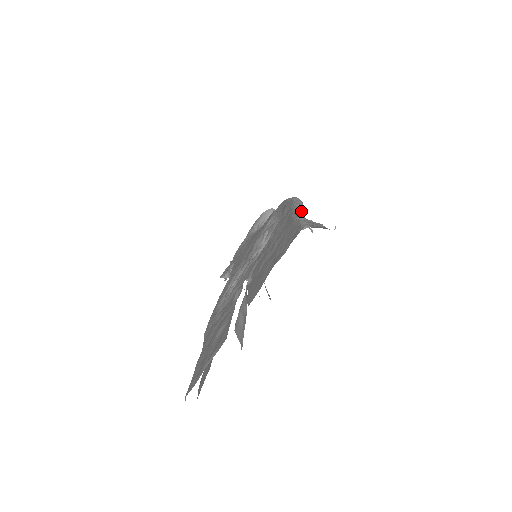
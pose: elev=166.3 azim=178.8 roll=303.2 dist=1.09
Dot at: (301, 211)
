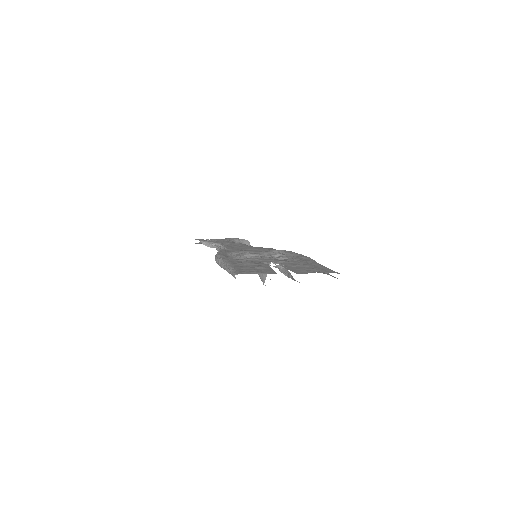
Dot at: occluded
